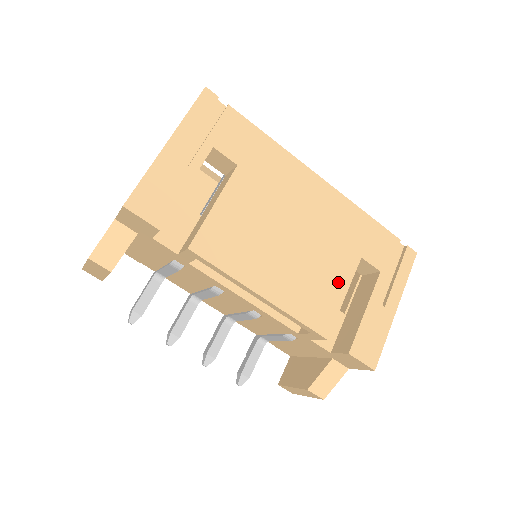
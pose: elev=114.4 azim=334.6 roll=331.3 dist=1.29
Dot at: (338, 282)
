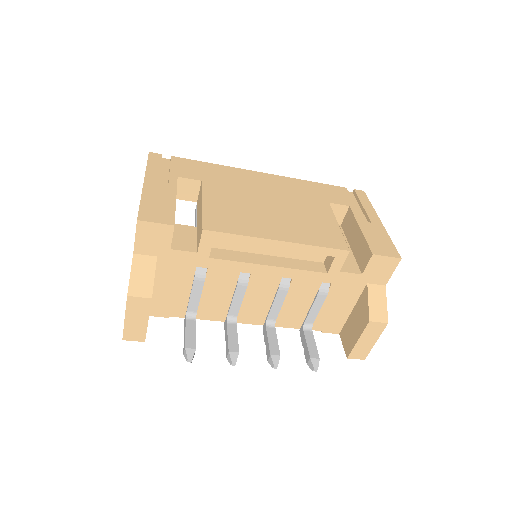
Dot at: (326, 219)
